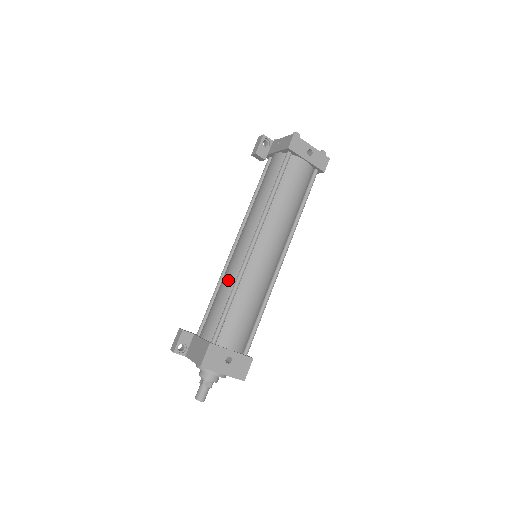
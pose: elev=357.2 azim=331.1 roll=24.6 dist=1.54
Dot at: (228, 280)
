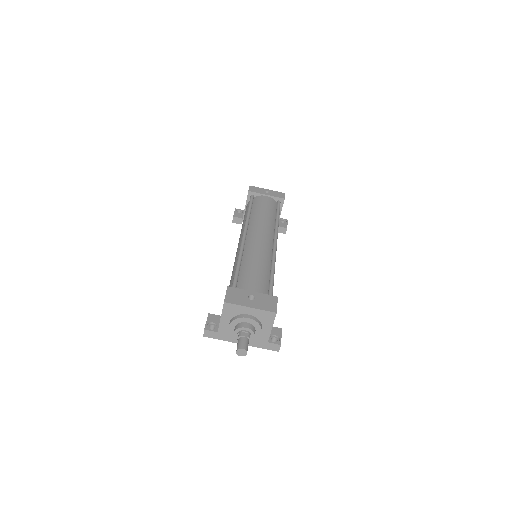
Dot at: (234, 264)
